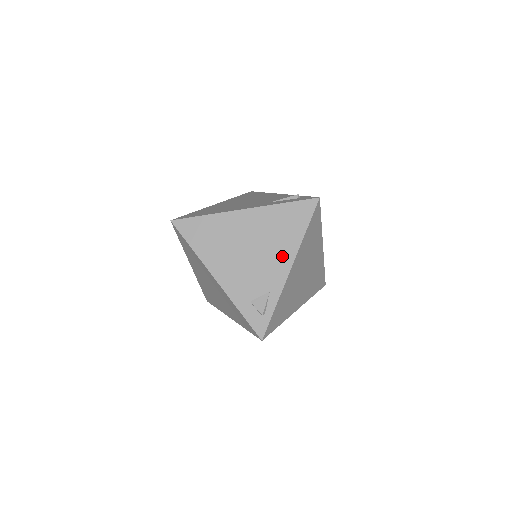
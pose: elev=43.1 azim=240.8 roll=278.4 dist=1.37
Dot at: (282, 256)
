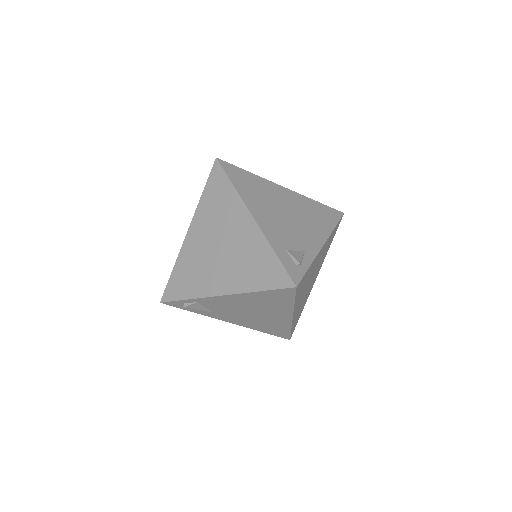
Dot at: (316, 232)
